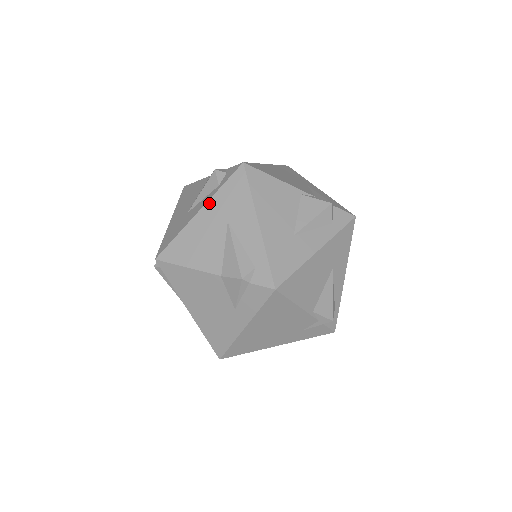
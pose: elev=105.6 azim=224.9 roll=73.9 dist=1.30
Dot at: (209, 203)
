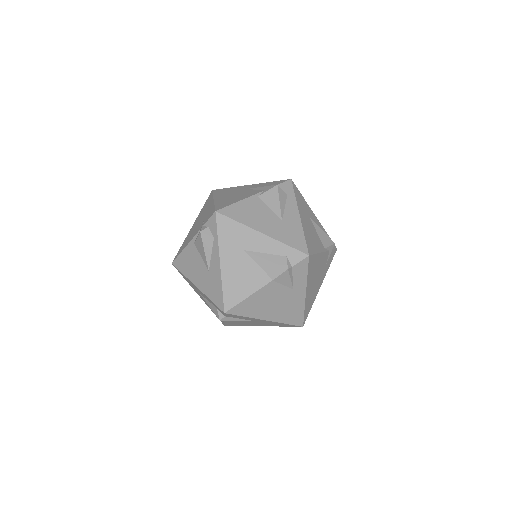
Dot at: (221, 252)
